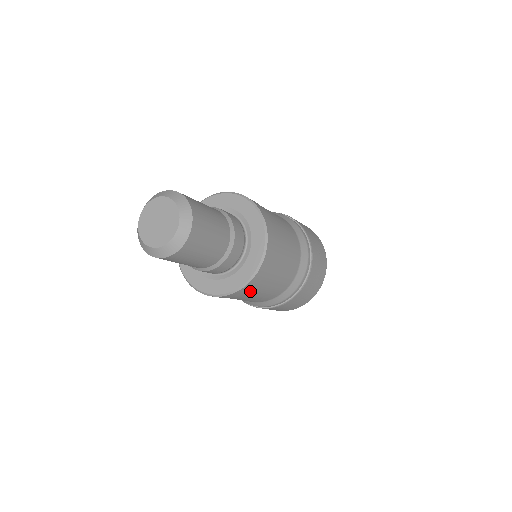
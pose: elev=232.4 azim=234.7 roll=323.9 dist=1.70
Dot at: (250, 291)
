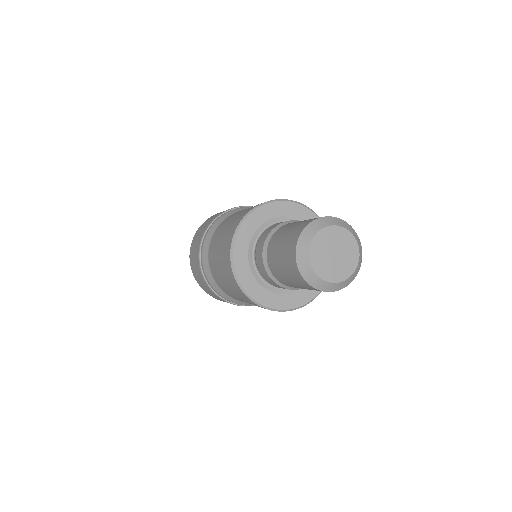
Dot at: occluded
